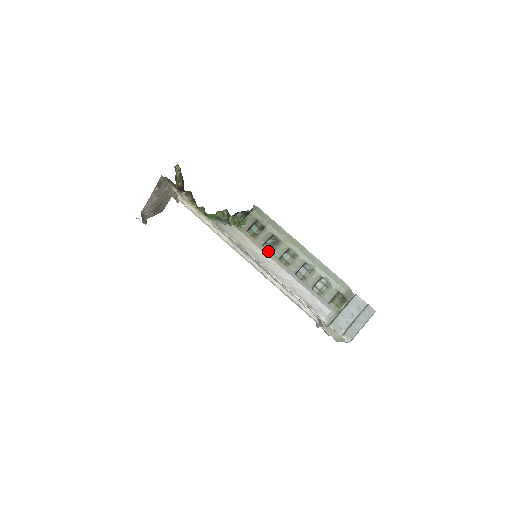
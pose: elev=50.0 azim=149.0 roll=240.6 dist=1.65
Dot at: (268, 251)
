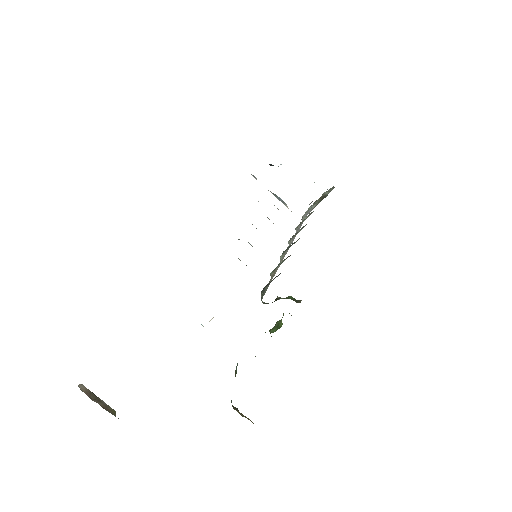
Dot at: (283, 256)
